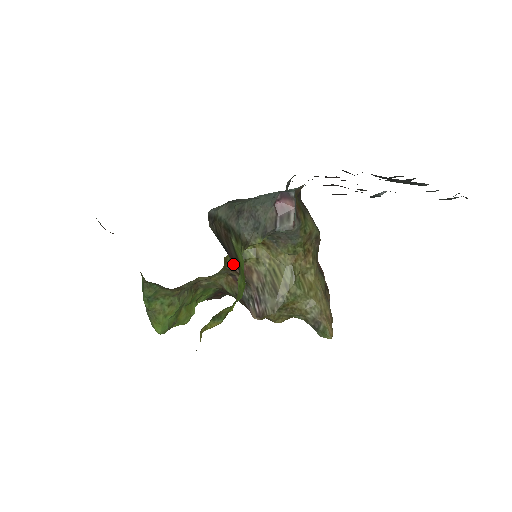
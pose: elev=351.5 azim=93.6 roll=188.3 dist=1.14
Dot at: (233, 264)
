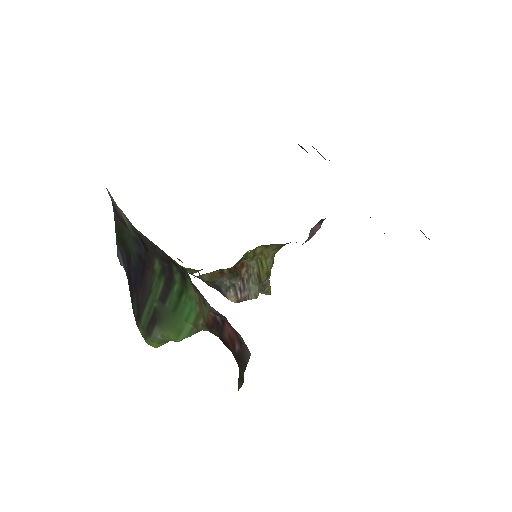
Dot at: (234, 265)
